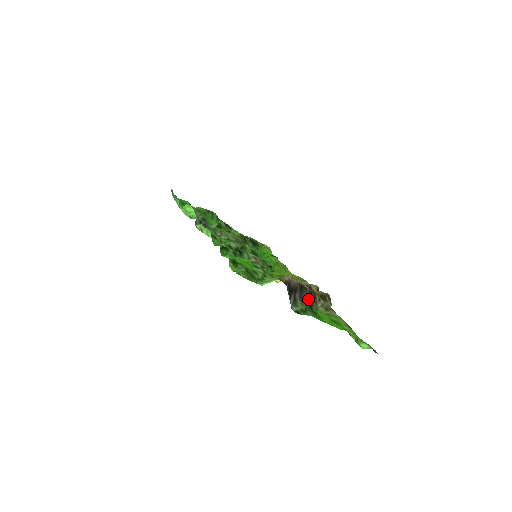
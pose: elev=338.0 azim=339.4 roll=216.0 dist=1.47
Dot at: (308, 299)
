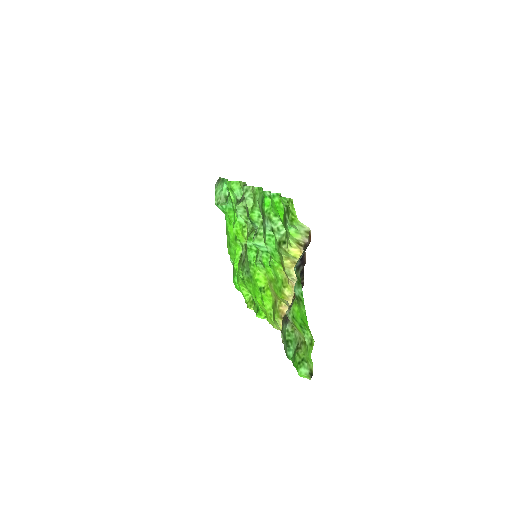
Dot at: occluded
